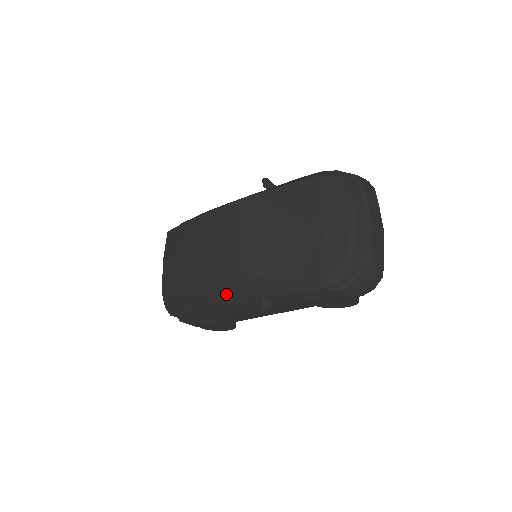
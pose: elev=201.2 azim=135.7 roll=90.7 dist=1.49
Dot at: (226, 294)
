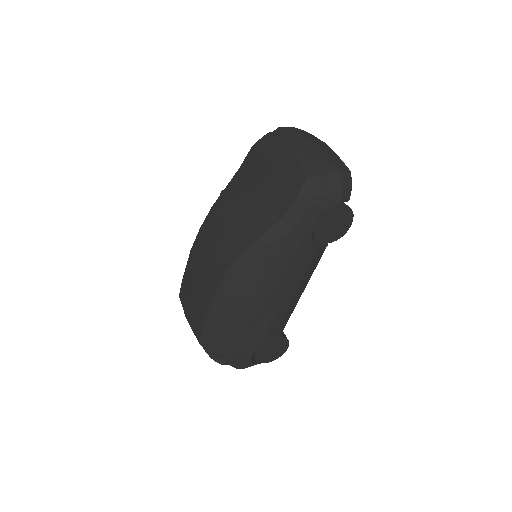
Dot at: (243, 291)
